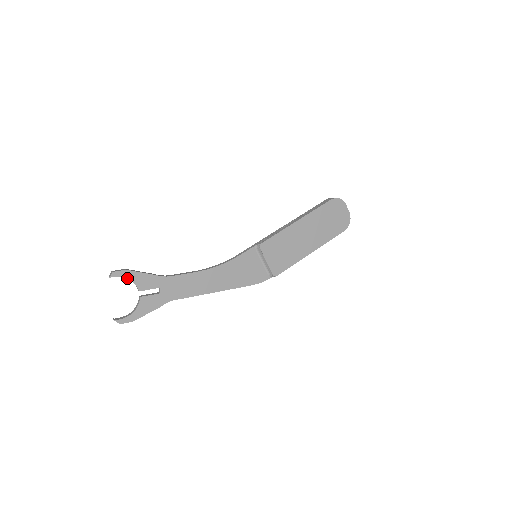
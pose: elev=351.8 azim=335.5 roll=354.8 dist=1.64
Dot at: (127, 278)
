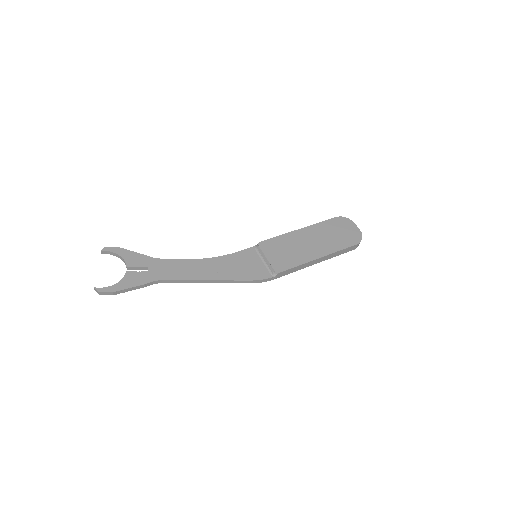
Dot at: (117, 254)
